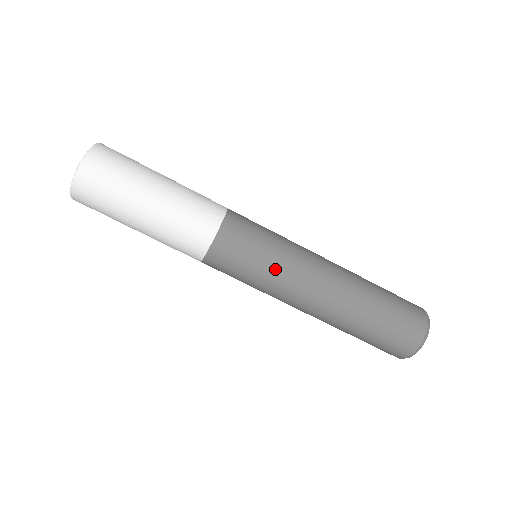
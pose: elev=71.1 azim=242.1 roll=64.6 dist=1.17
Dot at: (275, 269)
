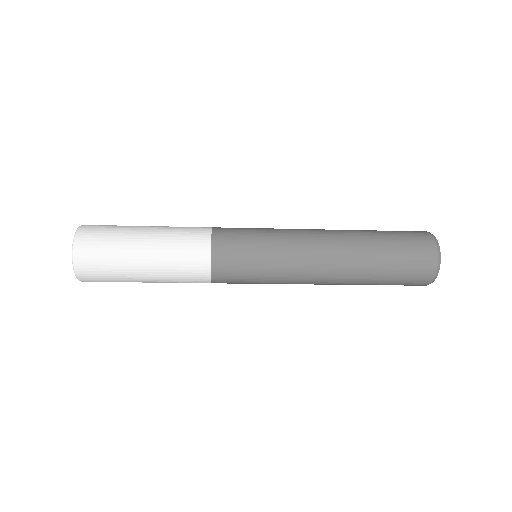
Dot at: occluded
